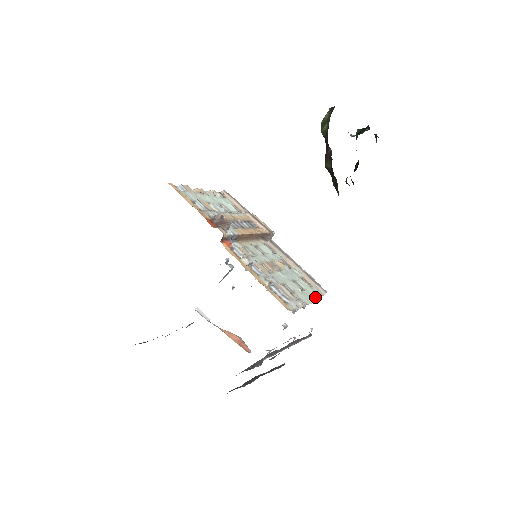
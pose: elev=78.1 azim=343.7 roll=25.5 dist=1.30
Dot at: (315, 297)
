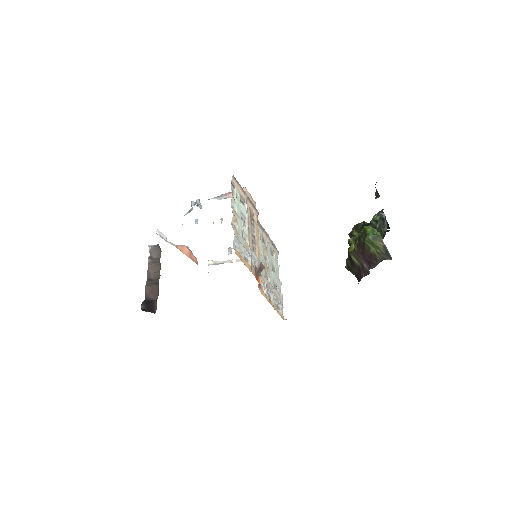
Dot at: occluded
